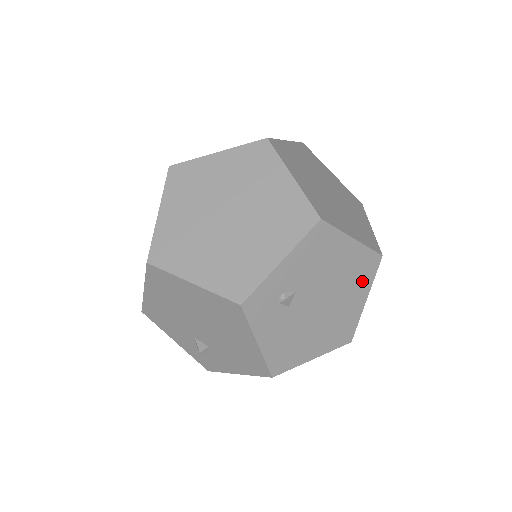
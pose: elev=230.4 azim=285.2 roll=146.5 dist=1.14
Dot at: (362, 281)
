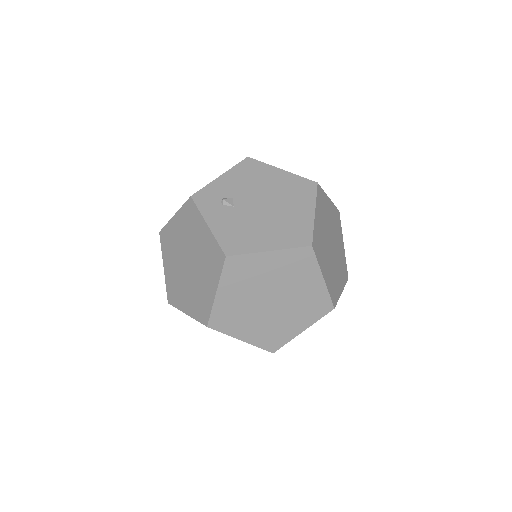
Dot at: occluded
